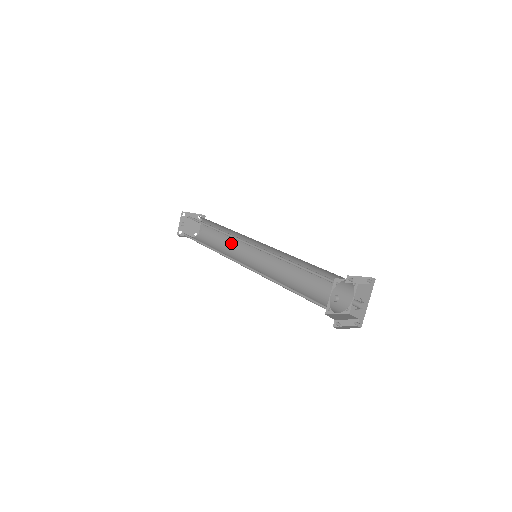
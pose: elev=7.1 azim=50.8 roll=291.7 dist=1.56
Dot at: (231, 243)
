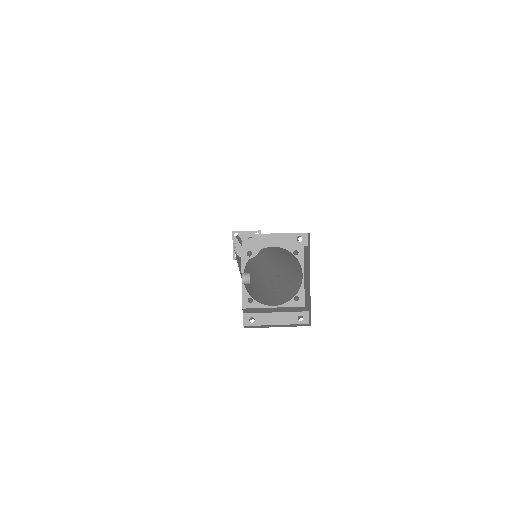
Dot at: (266, 252)
